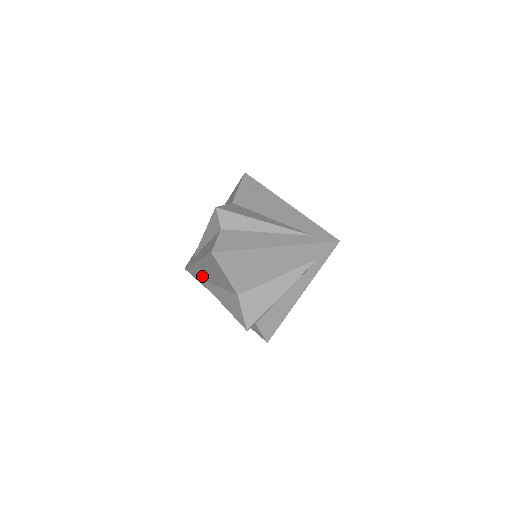
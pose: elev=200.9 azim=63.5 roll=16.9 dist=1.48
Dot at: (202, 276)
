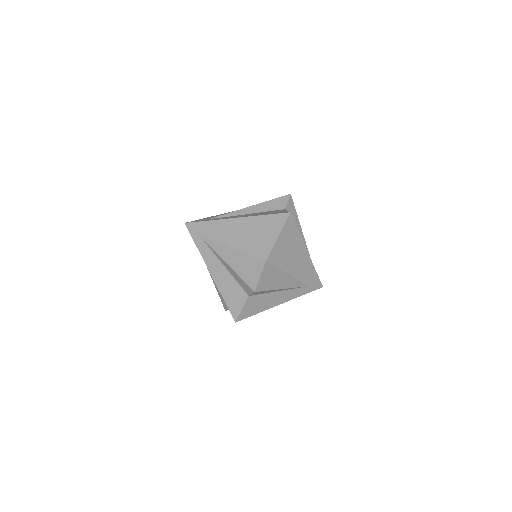
Dot at: (217, 235)
